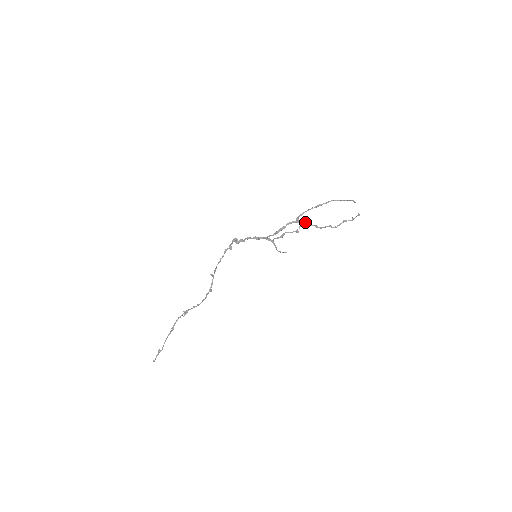
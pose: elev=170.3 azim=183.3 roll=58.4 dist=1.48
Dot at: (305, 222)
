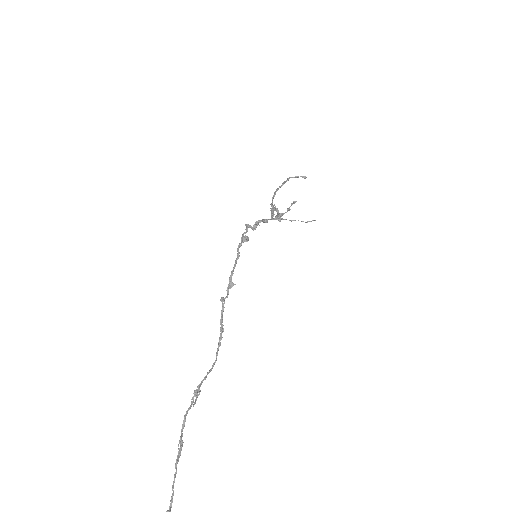
Dot at: occluded
